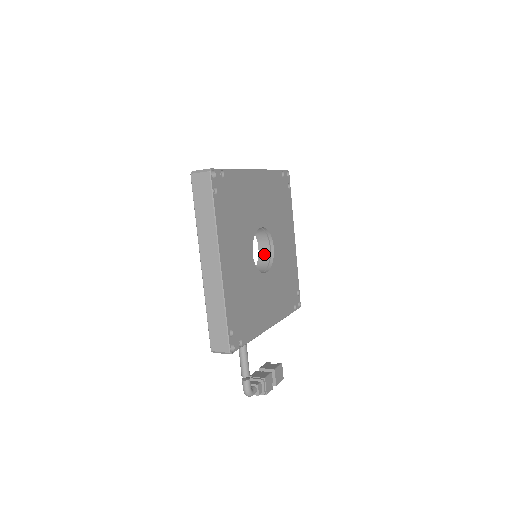
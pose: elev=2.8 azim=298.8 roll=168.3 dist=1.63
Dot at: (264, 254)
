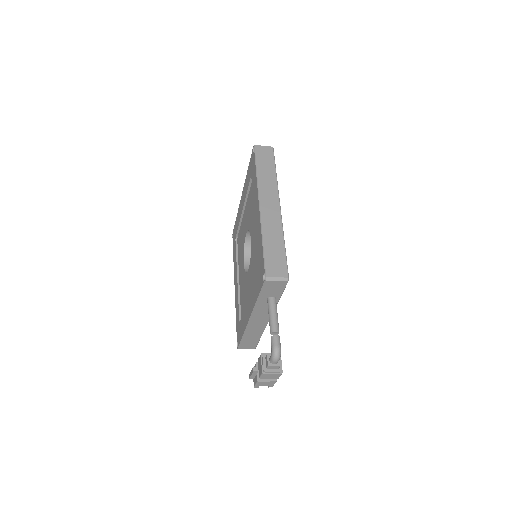
Dot at: occluded
